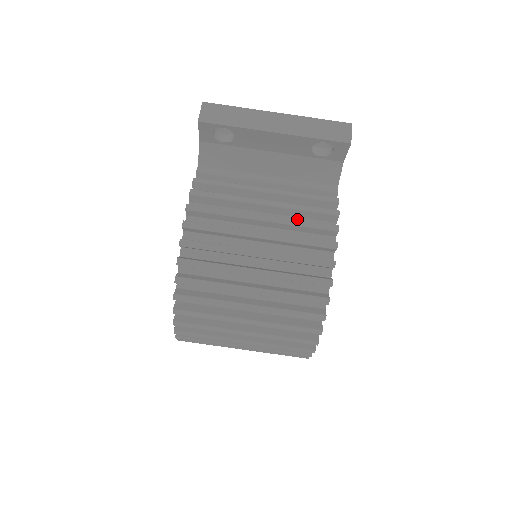
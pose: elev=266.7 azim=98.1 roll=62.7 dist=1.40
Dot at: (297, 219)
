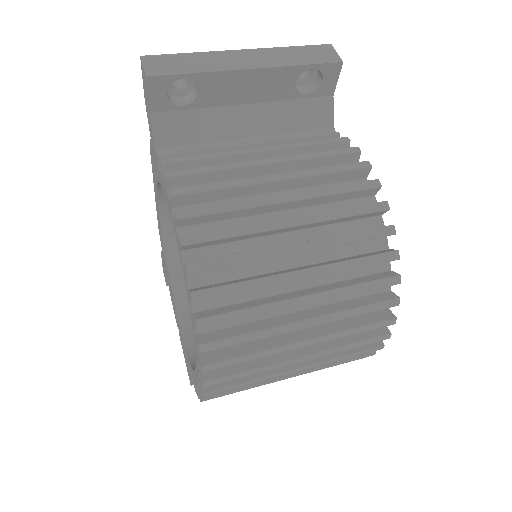
Dot at: occluded
